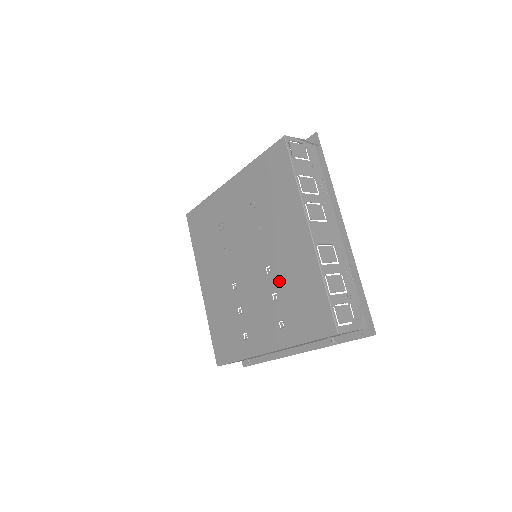
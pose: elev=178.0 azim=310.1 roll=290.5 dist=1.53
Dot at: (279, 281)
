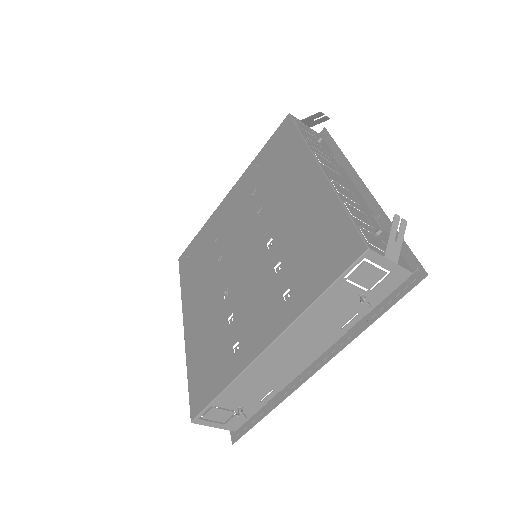
Dot at: (283, 245)
